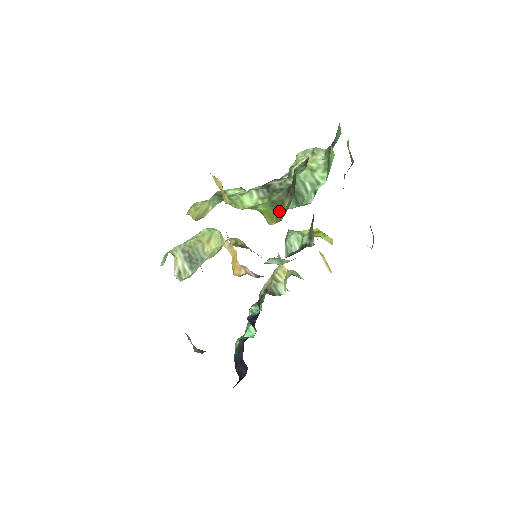
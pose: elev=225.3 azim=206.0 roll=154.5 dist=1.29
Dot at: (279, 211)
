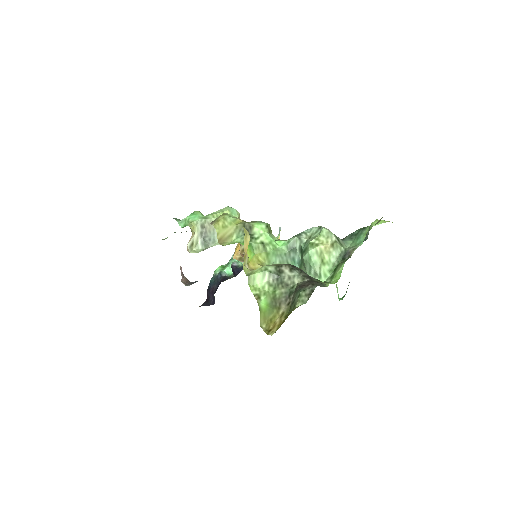
Dot at: (273, 315)
